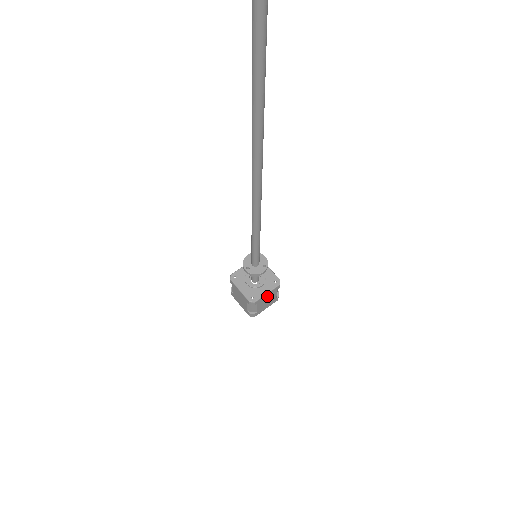
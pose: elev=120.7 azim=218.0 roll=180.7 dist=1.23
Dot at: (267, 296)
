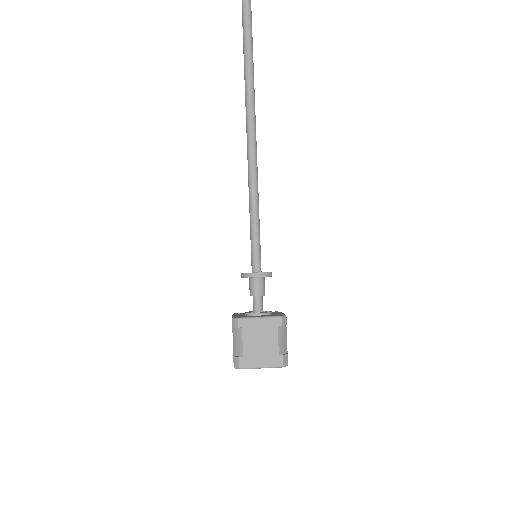
Dot at: occluded
